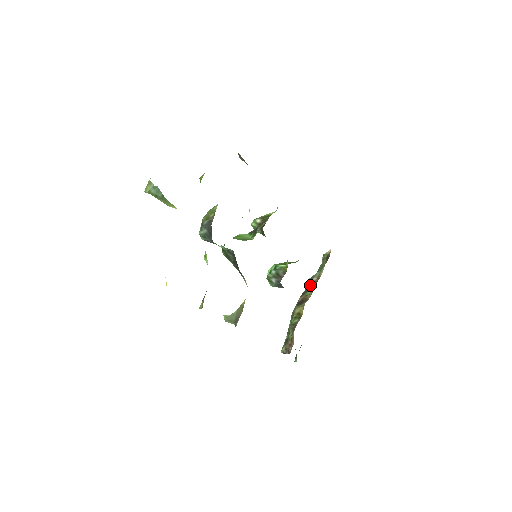
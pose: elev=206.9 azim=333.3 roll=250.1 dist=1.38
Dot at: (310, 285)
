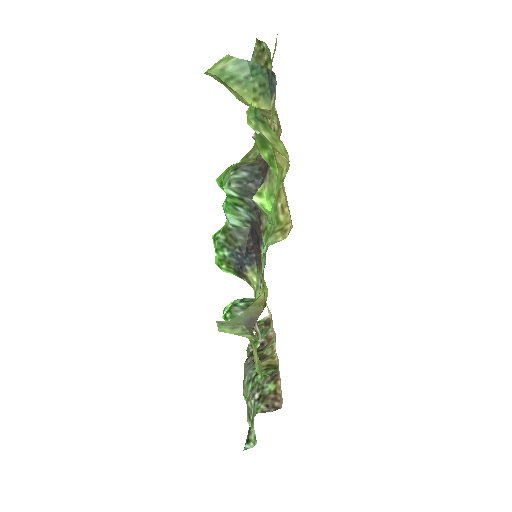
Dot at: occluded
